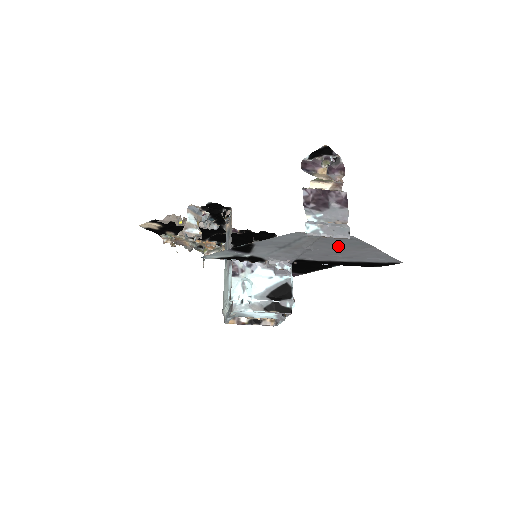
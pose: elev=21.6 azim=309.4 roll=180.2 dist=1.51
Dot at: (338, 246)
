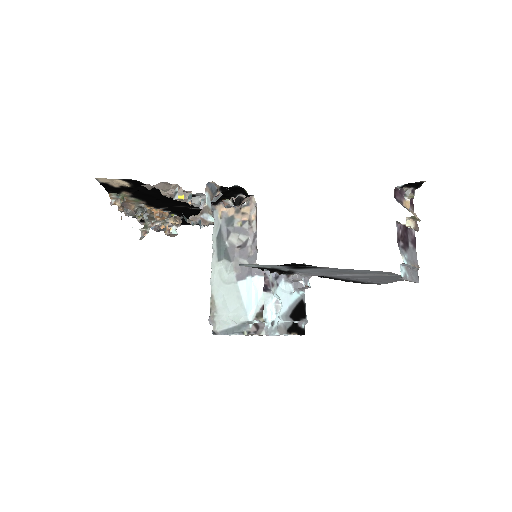
Dot at: (378, 277)
